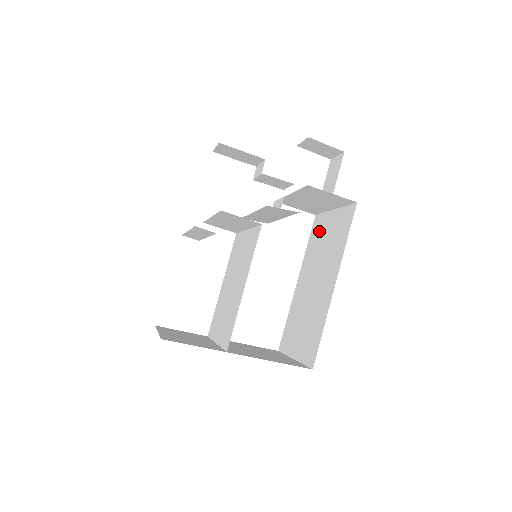
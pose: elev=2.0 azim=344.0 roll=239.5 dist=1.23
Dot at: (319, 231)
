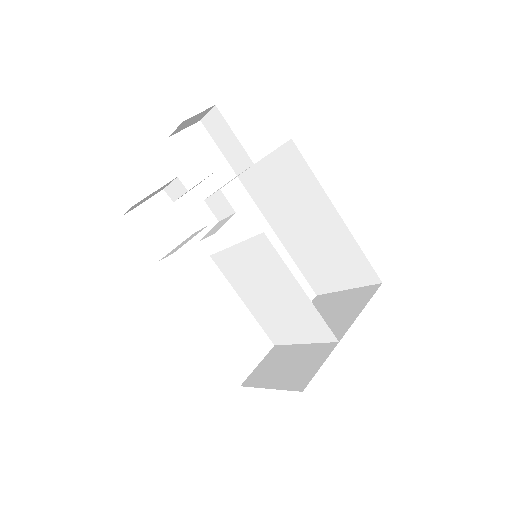
Dot at: (261, 186)
